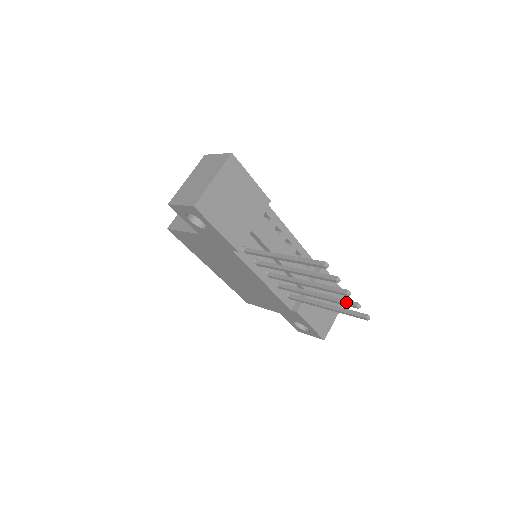
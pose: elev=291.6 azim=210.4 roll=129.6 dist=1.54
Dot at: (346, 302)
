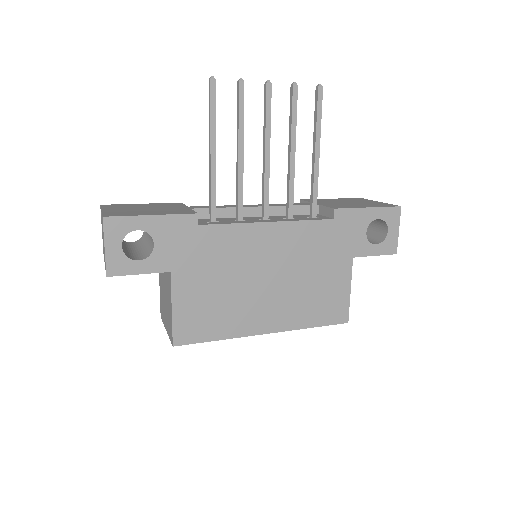
Dot at: (291, 102)
